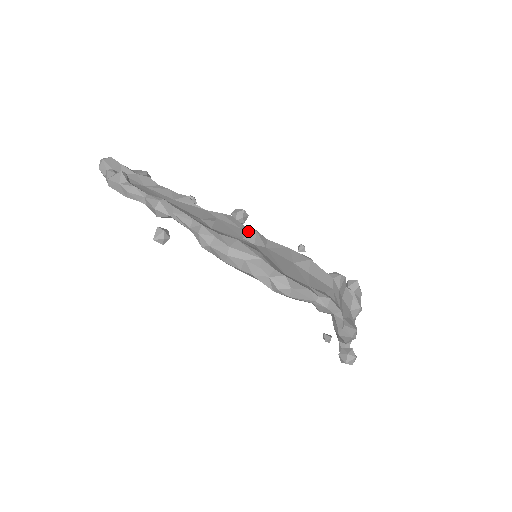
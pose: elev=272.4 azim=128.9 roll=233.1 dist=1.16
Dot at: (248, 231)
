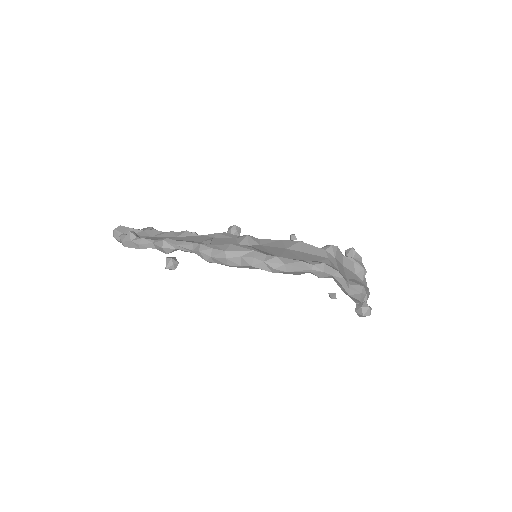
Dot at: (241, 238)
